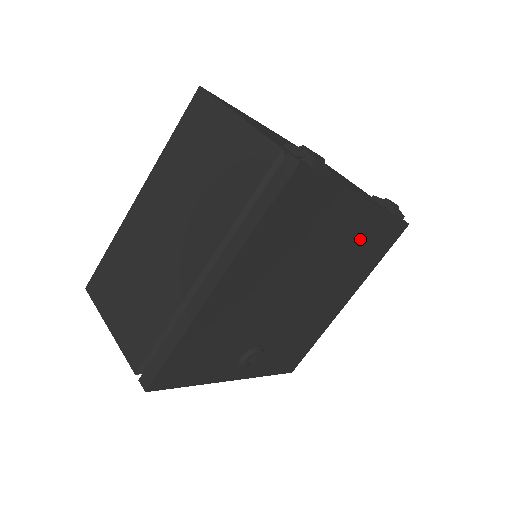
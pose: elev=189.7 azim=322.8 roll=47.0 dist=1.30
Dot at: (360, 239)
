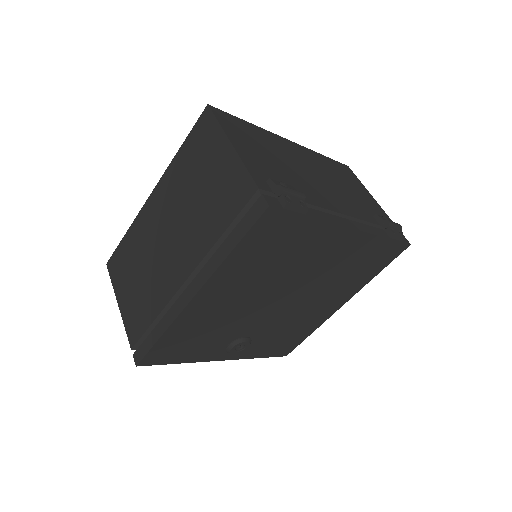
Dot at: (350, 258)
